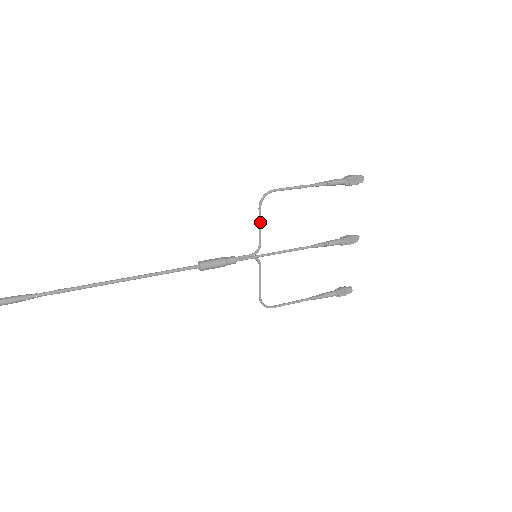
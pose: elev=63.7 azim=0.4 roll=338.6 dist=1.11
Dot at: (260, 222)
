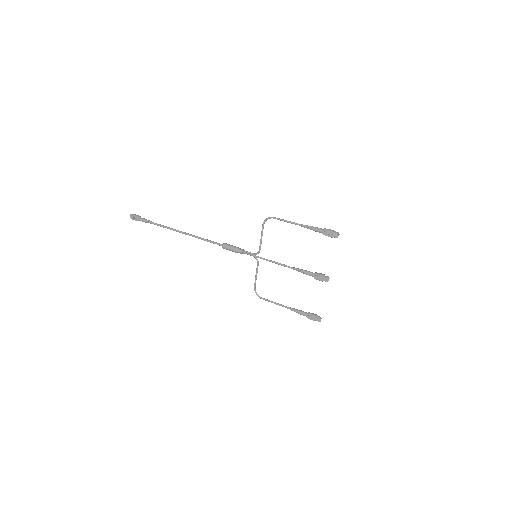
Dot at: (262, 234)
